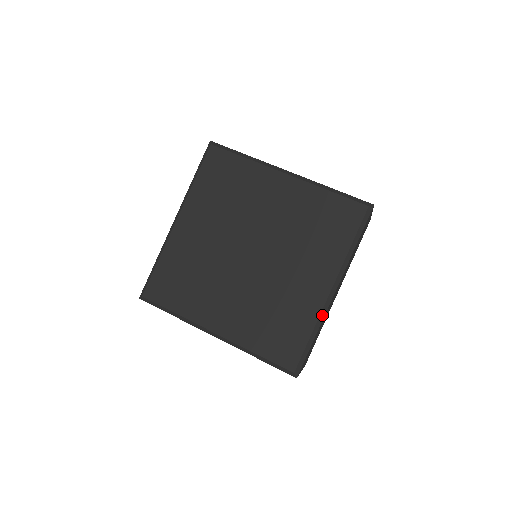
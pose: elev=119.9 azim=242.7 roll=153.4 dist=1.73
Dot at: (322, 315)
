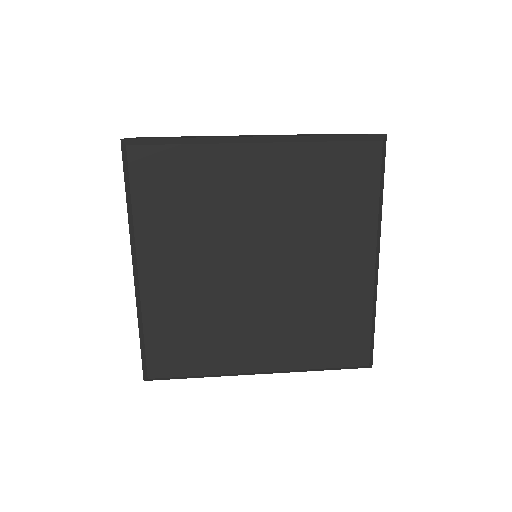
Dot at: (375, 293)
